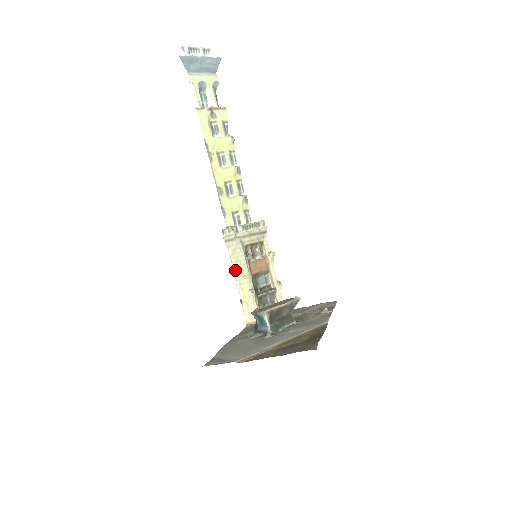
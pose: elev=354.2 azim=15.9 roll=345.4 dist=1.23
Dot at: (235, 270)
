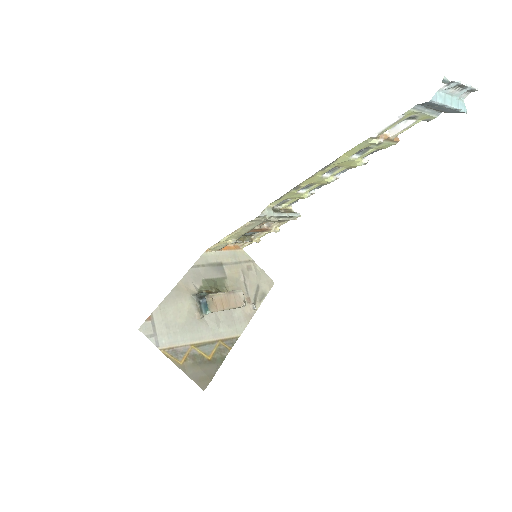
Dot at: (237, 231)
